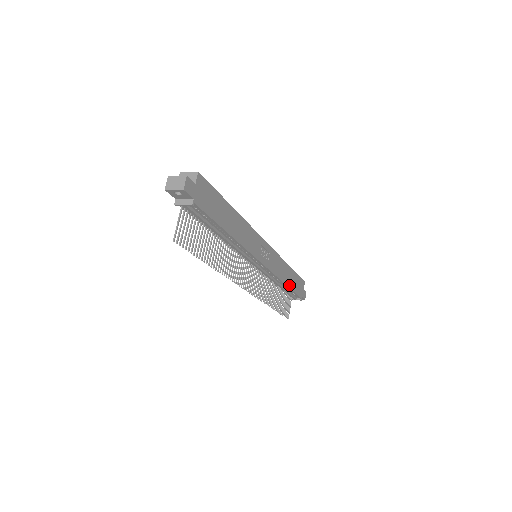
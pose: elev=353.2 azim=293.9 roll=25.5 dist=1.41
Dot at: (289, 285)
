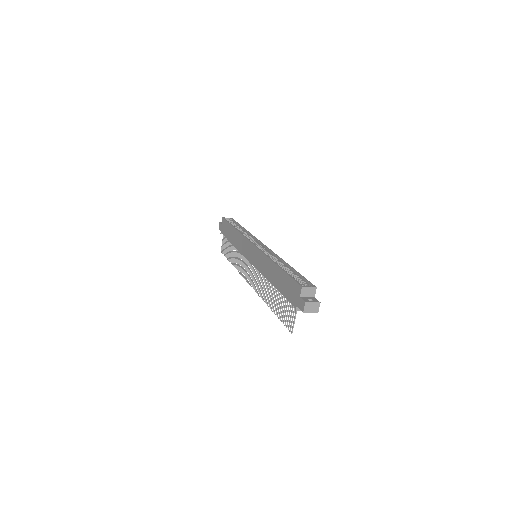
Dot at: occluded
